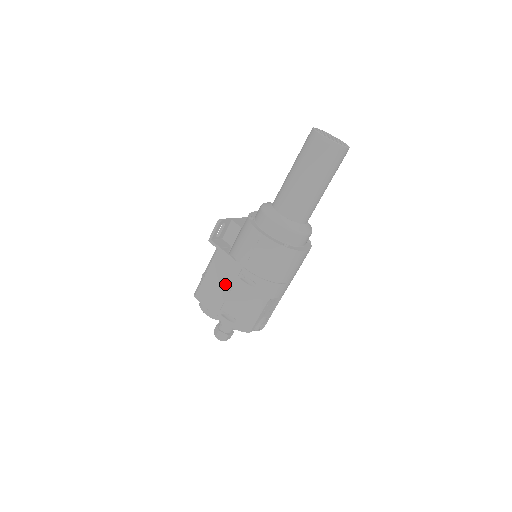
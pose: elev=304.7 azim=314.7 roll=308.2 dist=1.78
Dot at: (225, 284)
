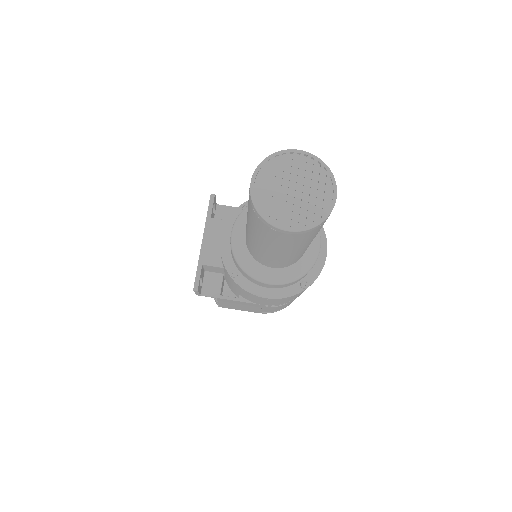
Dot at: (250, 307)
